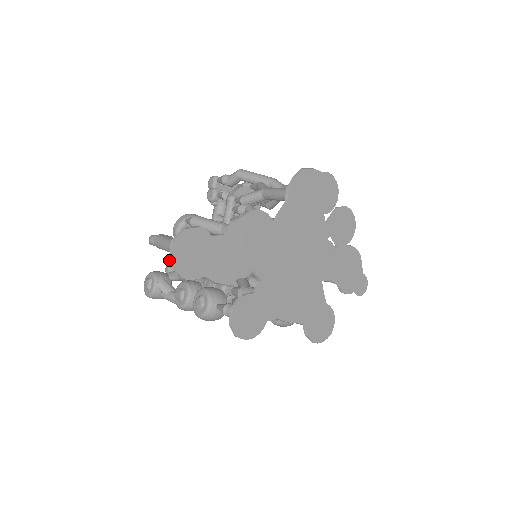
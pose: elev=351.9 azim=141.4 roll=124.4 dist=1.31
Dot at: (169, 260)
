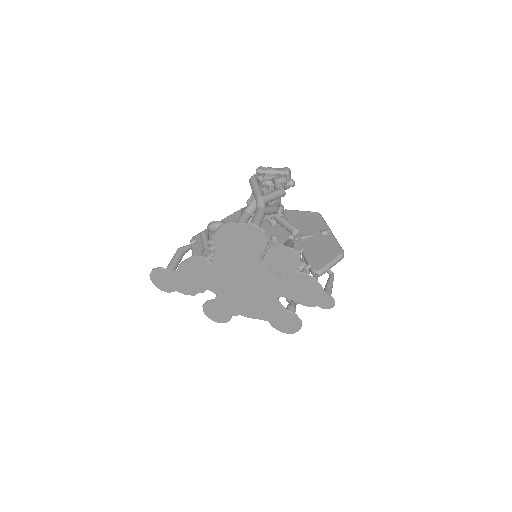
Dot at: (153, 283)
